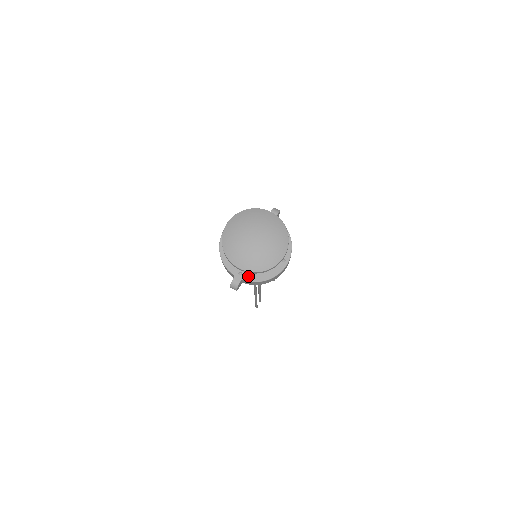
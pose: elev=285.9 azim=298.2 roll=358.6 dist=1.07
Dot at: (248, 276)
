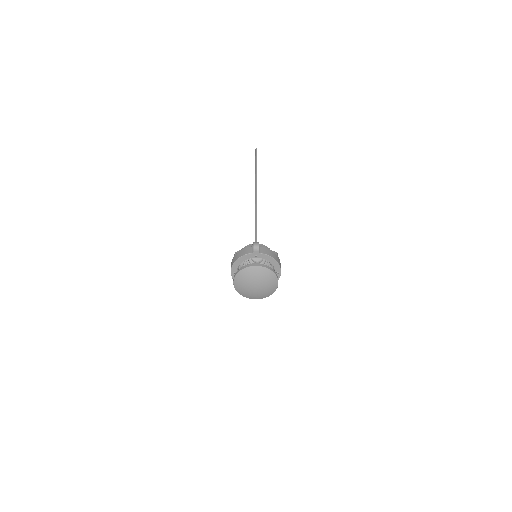
Dot at: occluded
